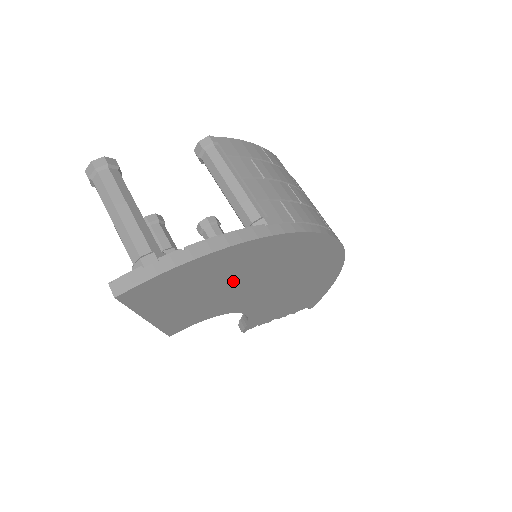
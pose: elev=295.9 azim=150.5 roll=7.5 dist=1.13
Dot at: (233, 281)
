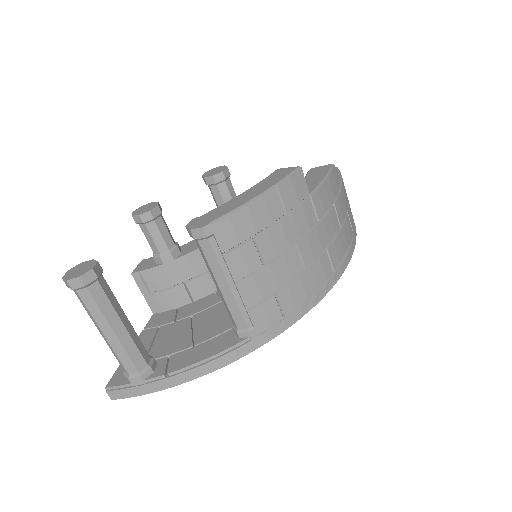
Dot at: occluded
